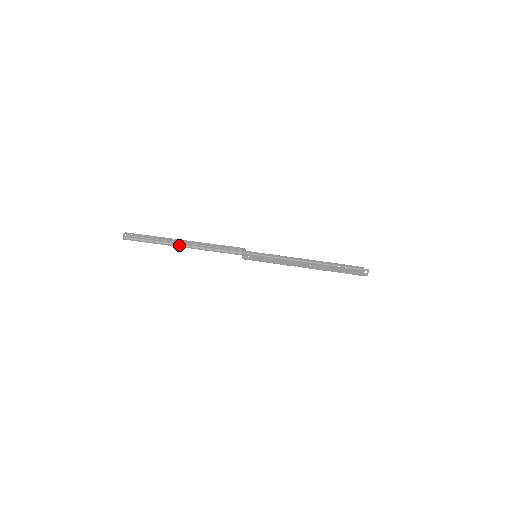
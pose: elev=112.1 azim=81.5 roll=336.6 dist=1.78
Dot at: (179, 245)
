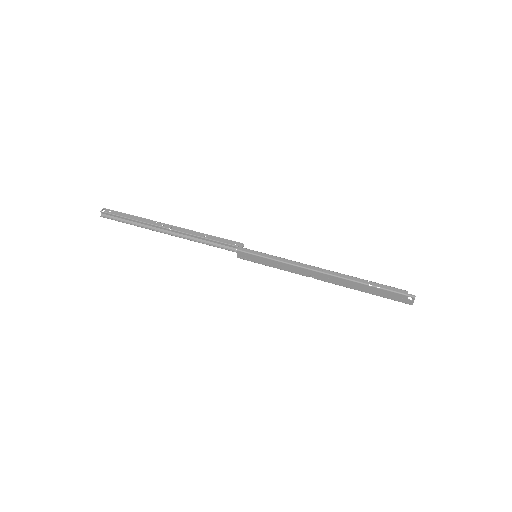
Dot at: (163, 230)
